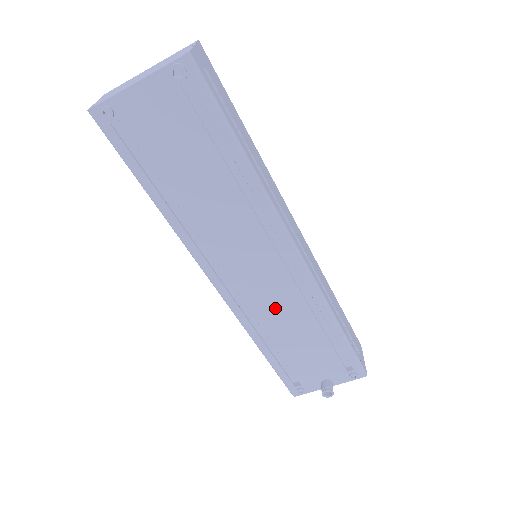
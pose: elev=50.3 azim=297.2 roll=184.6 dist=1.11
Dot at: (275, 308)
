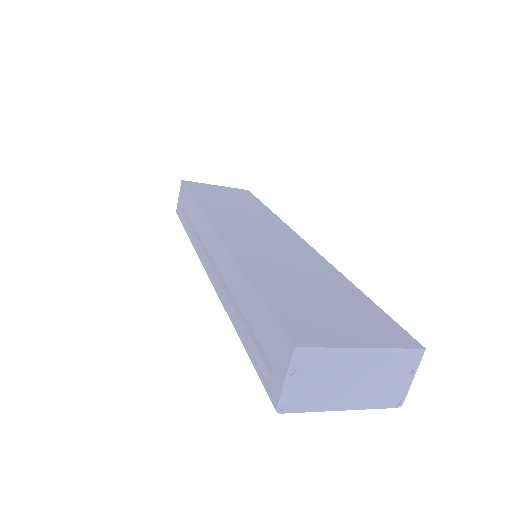
Dot at: occluded
